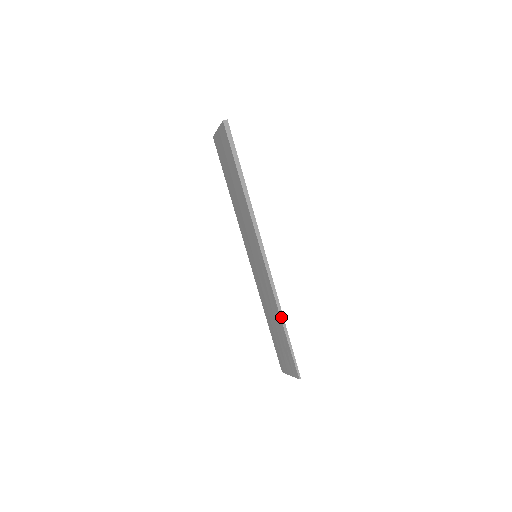
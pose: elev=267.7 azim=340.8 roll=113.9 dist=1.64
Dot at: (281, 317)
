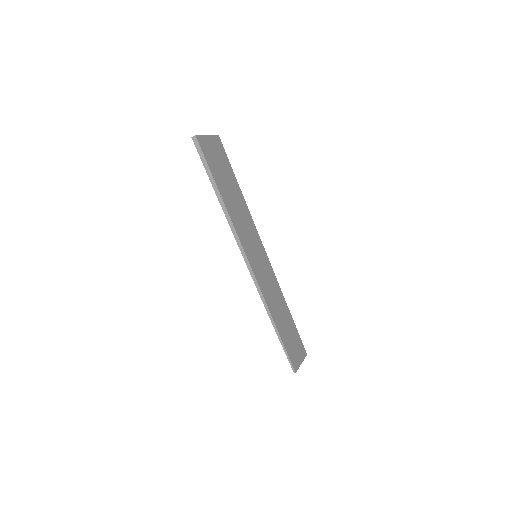
Dot at: (270, 318)
